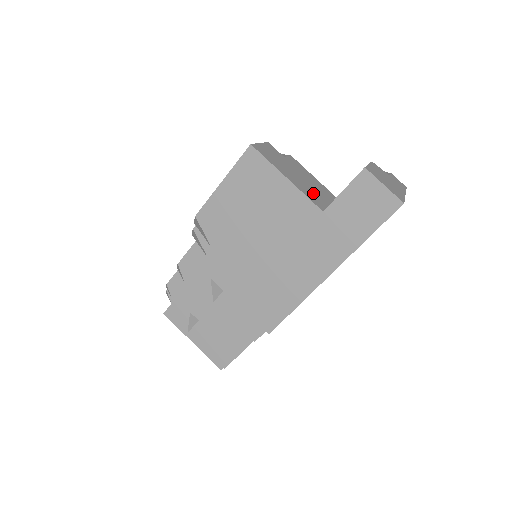
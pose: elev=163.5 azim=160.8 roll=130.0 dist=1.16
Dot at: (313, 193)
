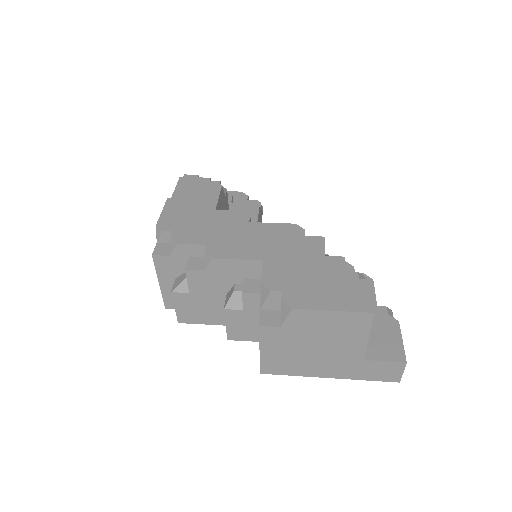
Dot at: occluded
